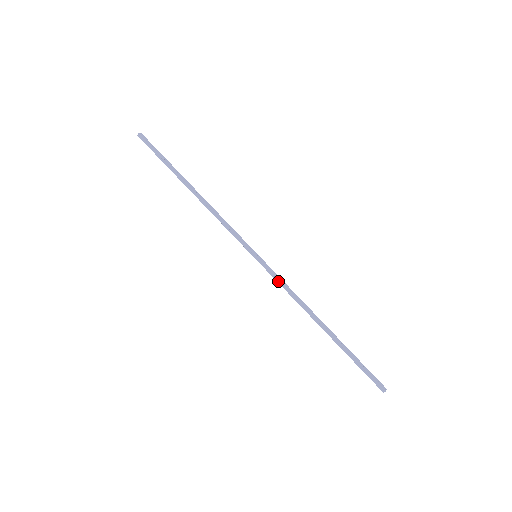
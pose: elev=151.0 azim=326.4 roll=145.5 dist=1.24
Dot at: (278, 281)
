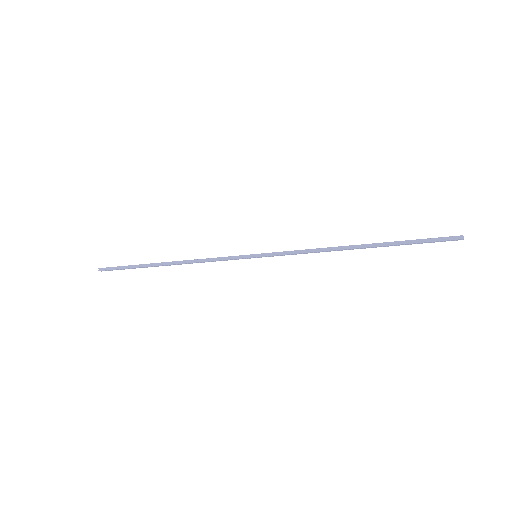
Dot at: (290, 253)
